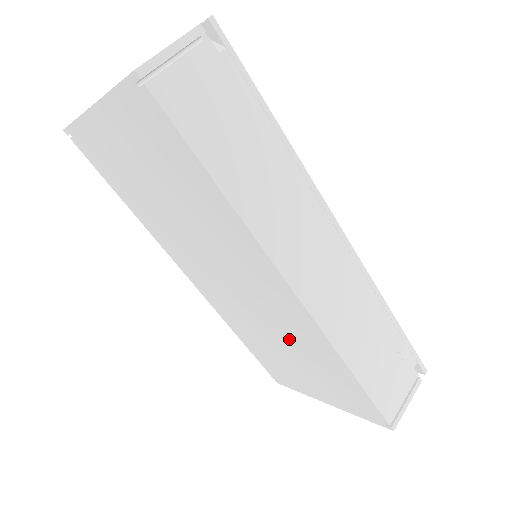
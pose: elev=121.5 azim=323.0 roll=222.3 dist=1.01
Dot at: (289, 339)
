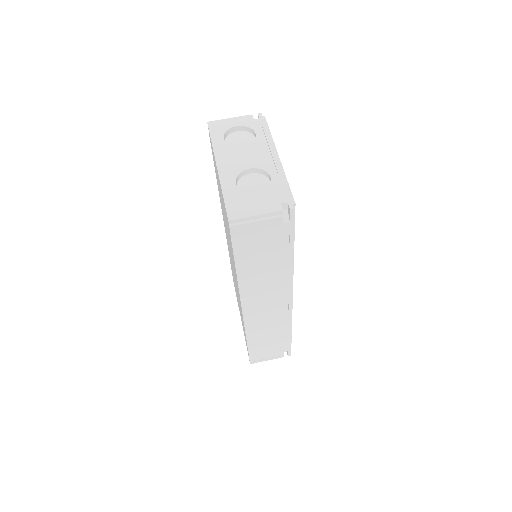
Dot at: occluded
